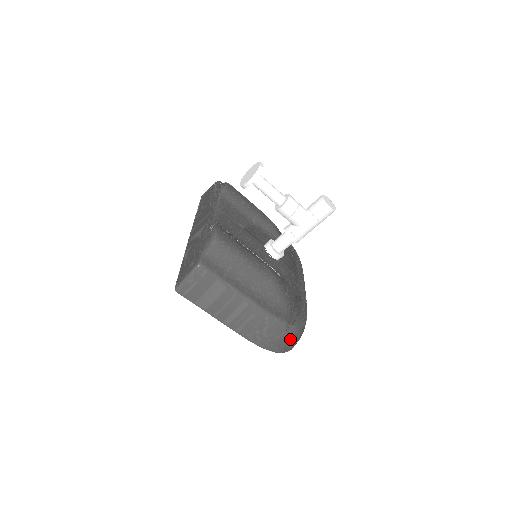
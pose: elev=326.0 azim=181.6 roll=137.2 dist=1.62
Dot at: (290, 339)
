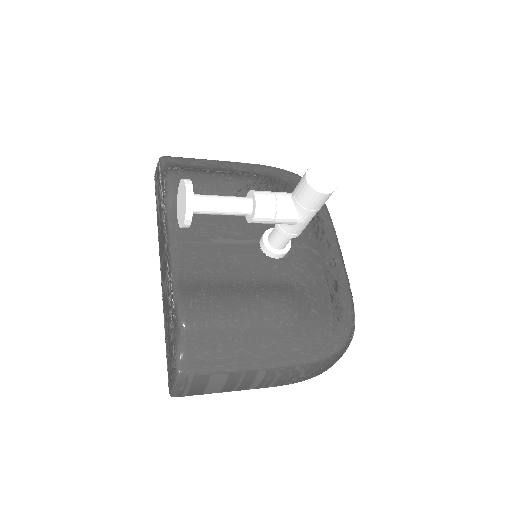
Dot at: (340, 356)
